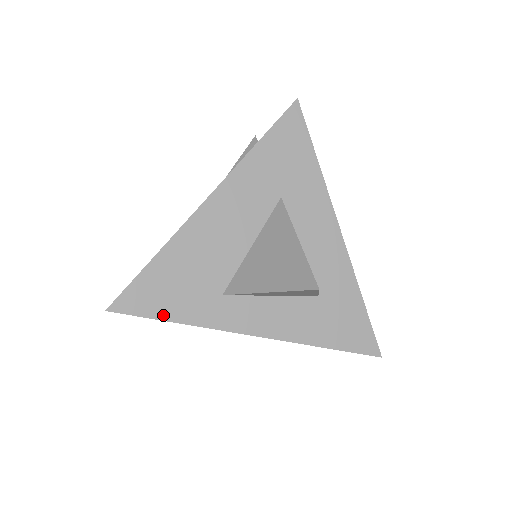
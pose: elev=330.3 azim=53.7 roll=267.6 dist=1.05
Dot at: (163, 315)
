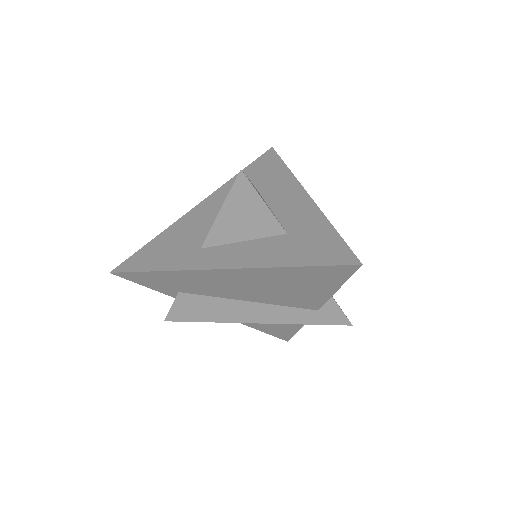
Dot at: (150, 268)
